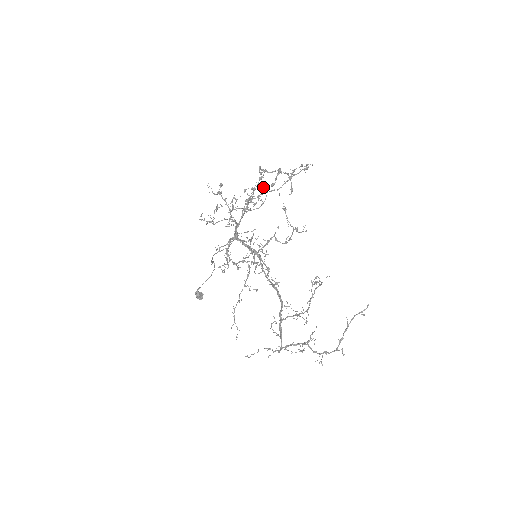
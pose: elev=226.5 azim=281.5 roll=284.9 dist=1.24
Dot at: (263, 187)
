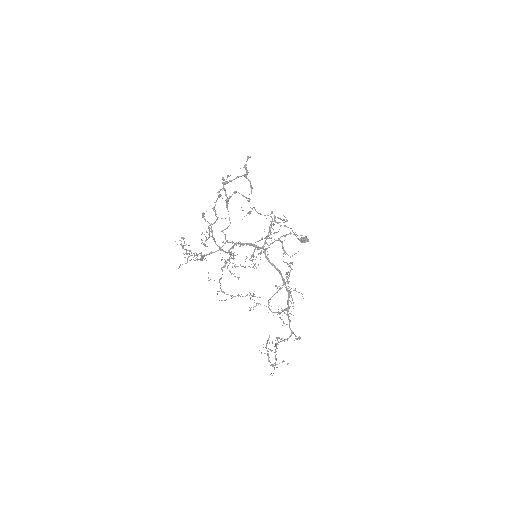
Dot at: occluded
